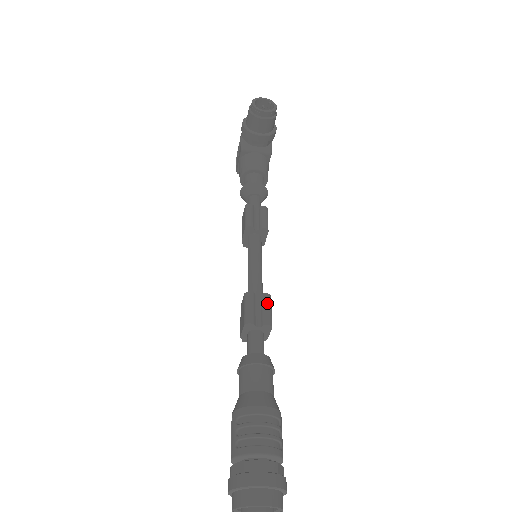
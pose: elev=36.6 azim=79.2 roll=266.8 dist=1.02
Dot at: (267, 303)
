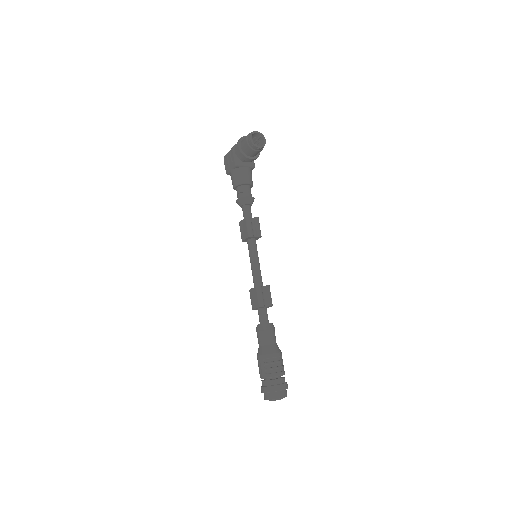
Dot at: (269, 292)
